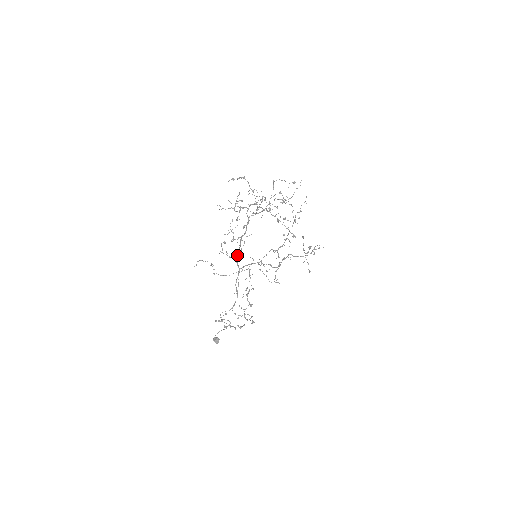
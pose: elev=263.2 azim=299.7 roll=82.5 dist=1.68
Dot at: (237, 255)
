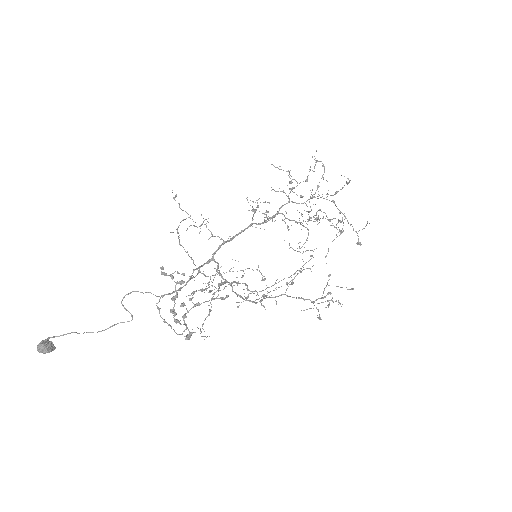
Dot at: occluded
